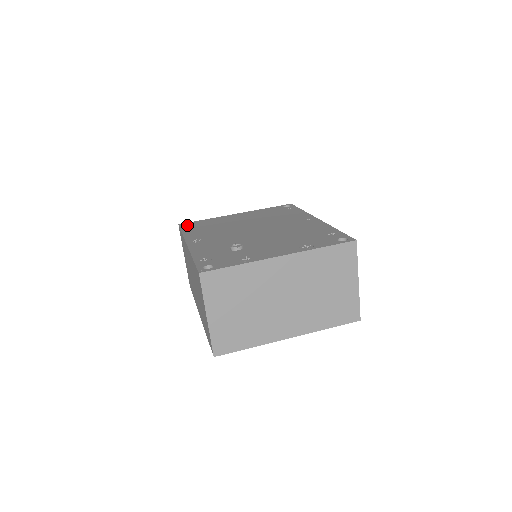
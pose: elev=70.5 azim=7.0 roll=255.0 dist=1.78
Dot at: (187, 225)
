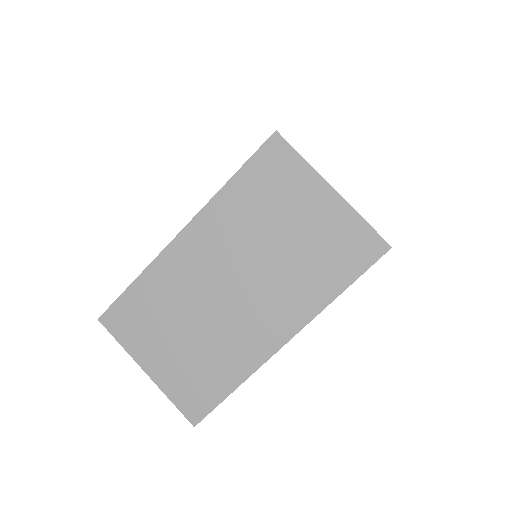
Dot at: occluded
